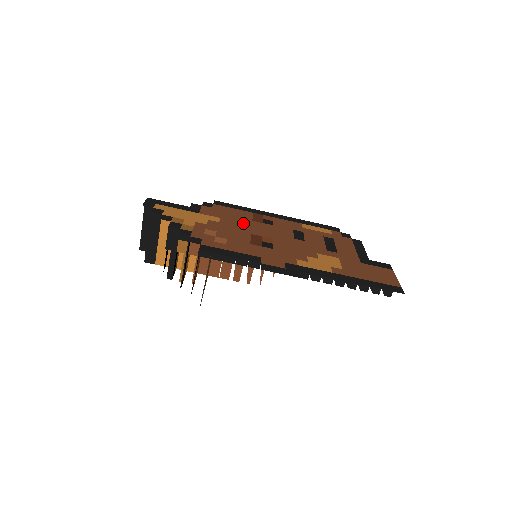
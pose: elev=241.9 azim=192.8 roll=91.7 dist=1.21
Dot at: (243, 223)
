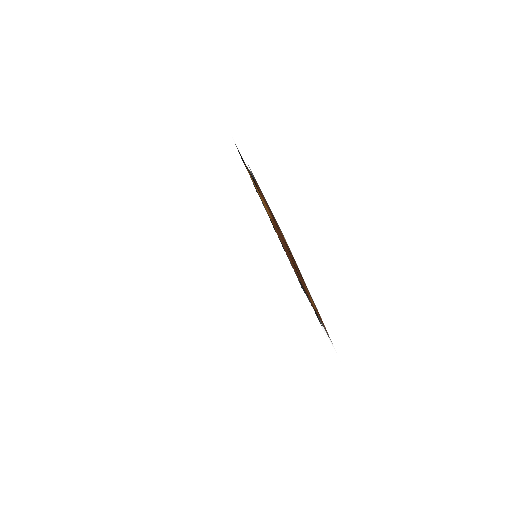
Dot at: occluded
